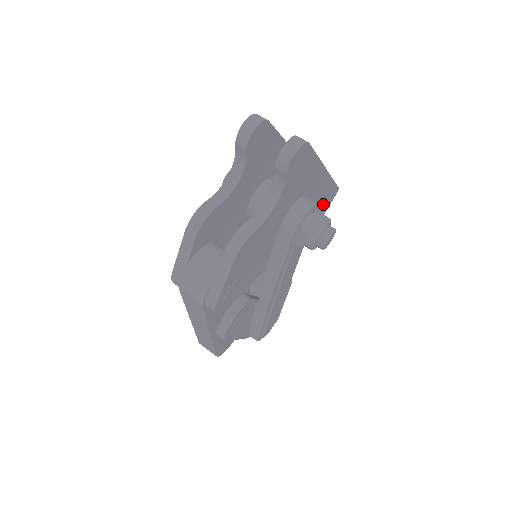
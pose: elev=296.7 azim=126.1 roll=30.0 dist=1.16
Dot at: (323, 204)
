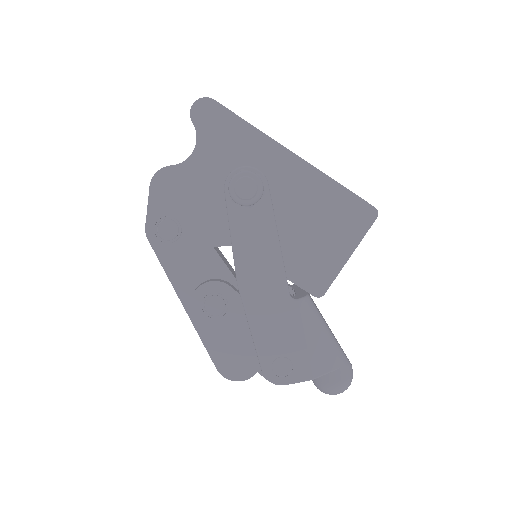
Dot at: (339, 215)
